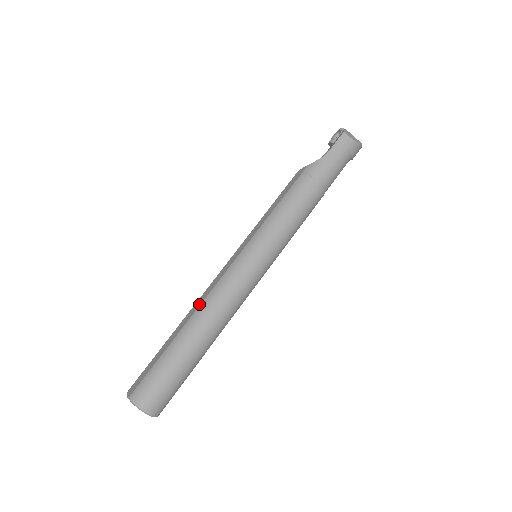
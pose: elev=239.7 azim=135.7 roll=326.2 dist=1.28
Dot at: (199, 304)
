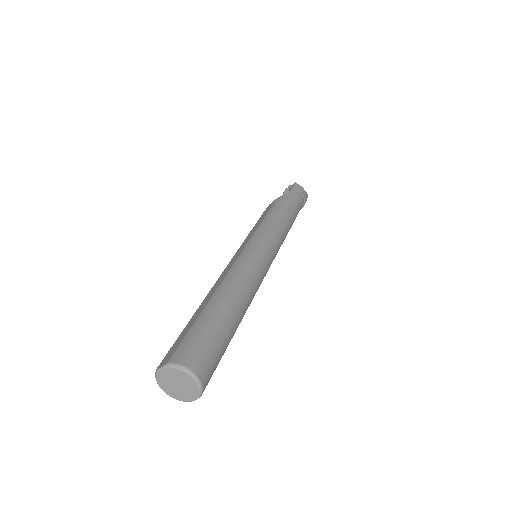
Dot at: (221, 280)
